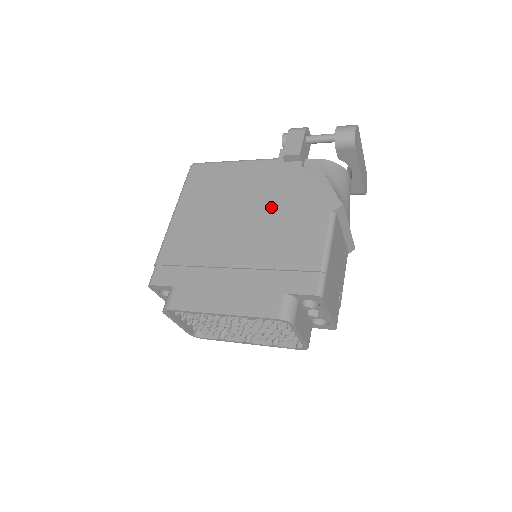
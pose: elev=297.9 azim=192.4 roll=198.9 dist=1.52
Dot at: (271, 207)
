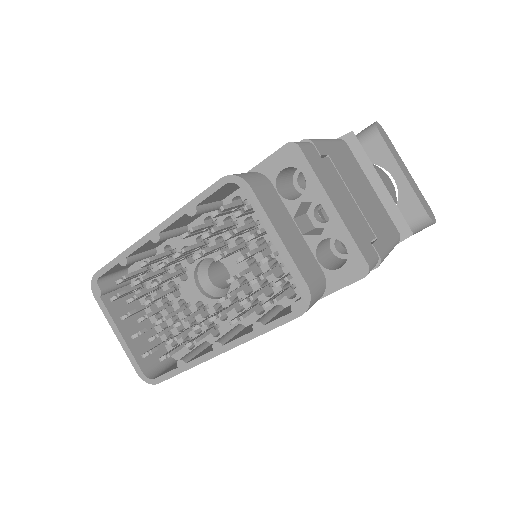
Dot at: occluded
